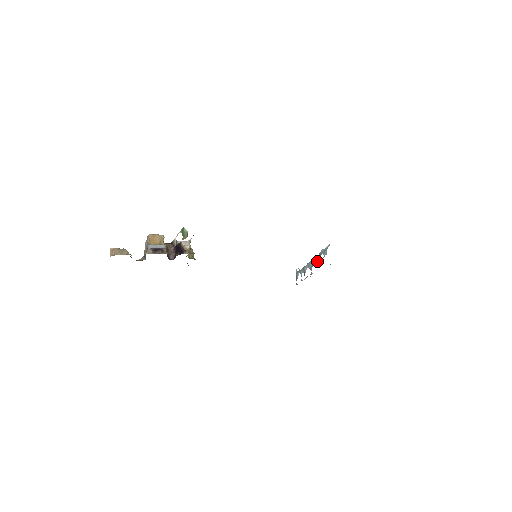
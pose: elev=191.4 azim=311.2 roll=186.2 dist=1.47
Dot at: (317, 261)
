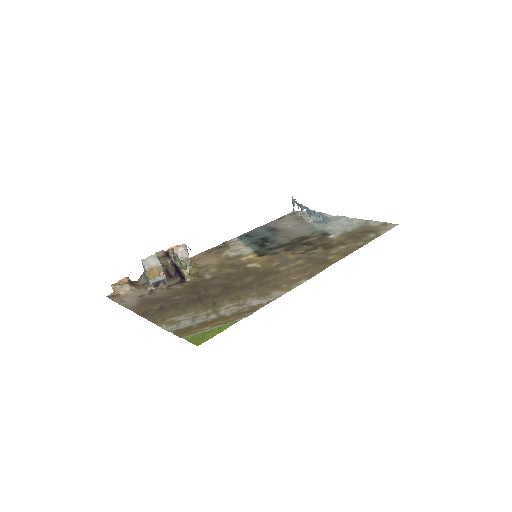
Dot at: (316, 217)
